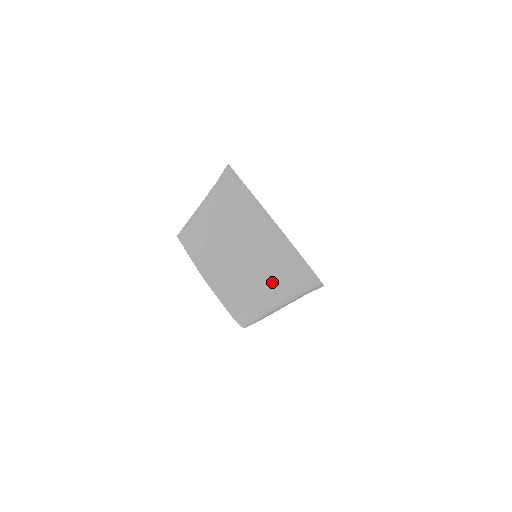
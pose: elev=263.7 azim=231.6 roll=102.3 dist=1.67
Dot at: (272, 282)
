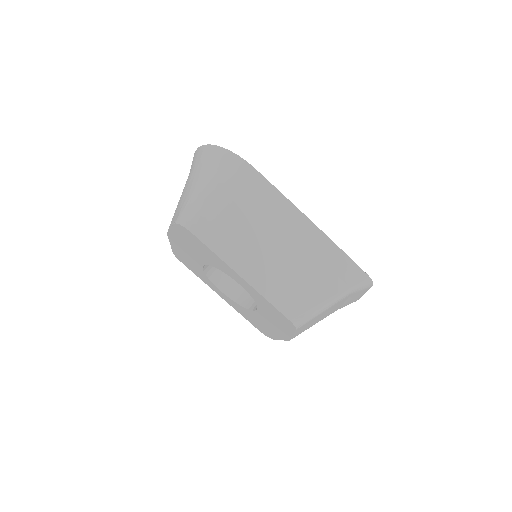
Dot at: (197, 177)
